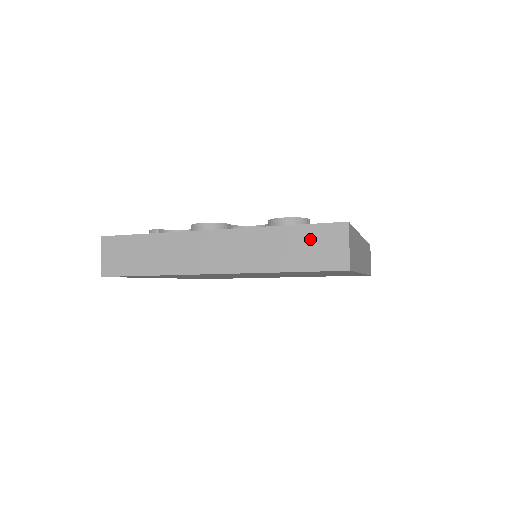
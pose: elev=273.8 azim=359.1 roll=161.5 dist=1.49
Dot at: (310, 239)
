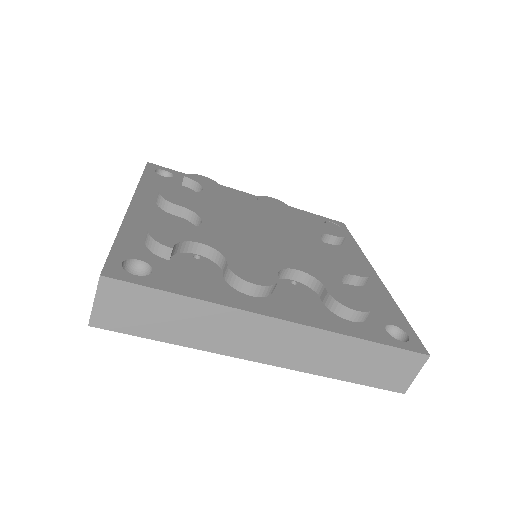
Dot at: (385, 360)
